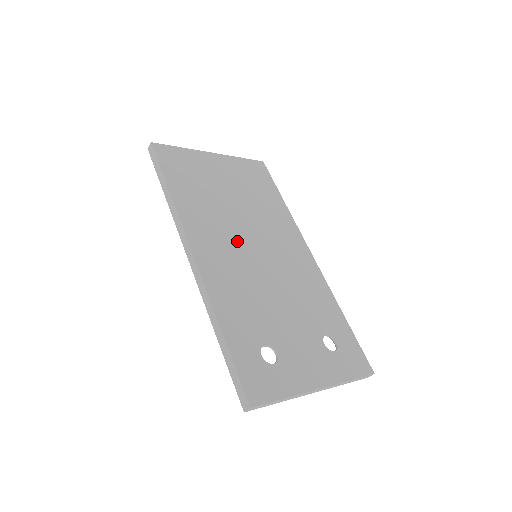
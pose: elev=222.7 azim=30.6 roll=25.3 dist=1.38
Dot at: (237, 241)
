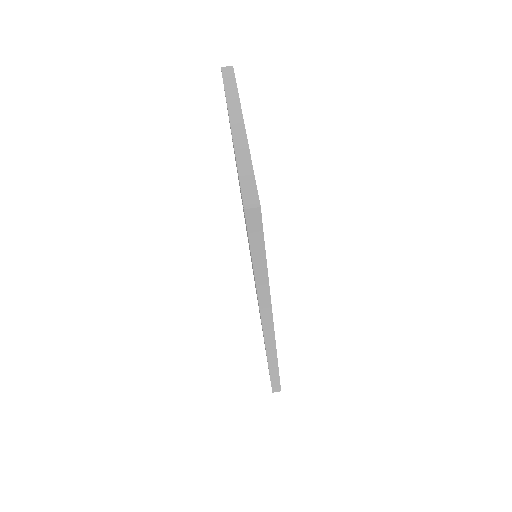
Dot at: occluded
